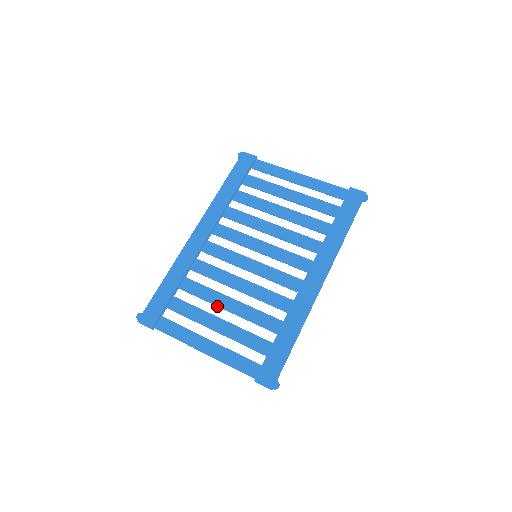
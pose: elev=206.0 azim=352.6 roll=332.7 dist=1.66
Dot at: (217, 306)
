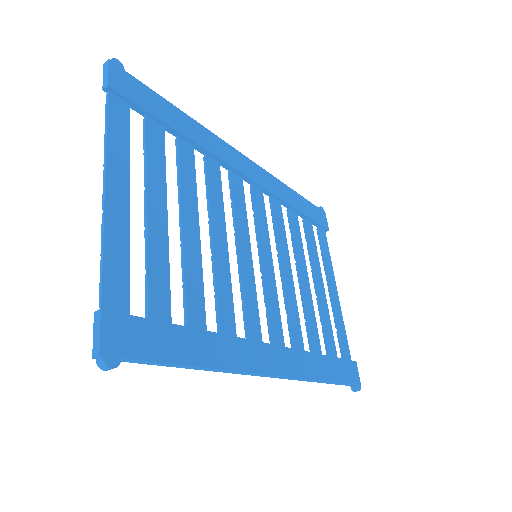
Dot at: (180, 205)
